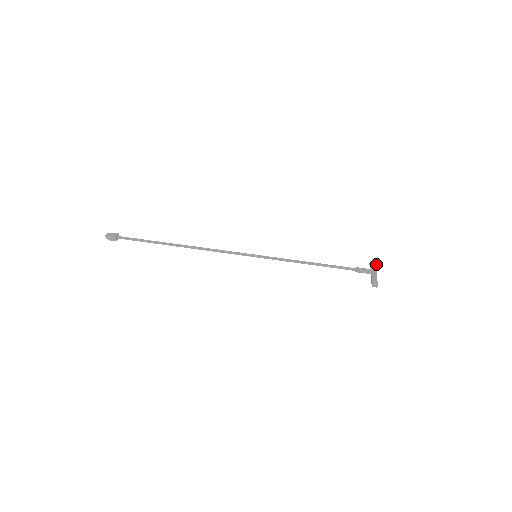
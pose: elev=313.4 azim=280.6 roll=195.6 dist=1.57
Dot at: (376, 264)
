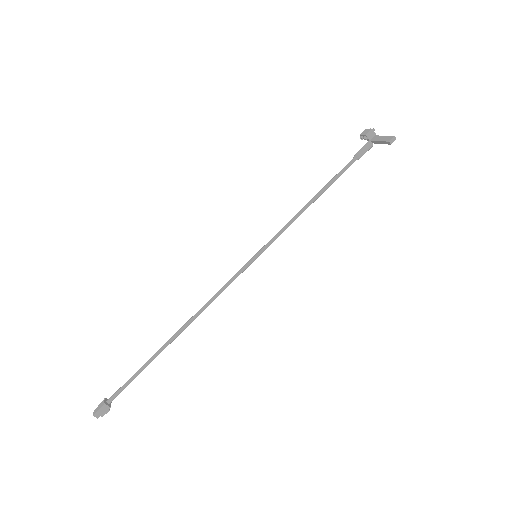
Dot at: (367, 131)
